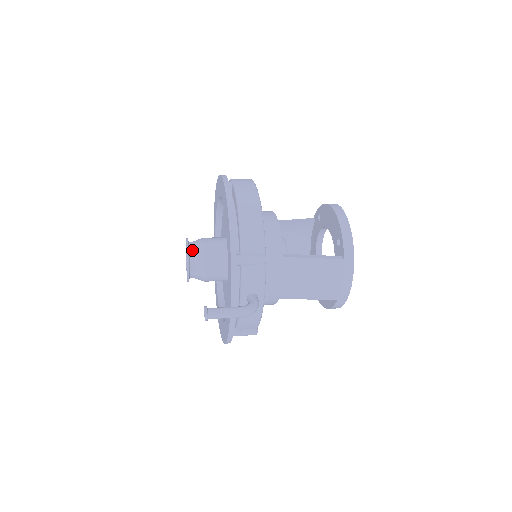
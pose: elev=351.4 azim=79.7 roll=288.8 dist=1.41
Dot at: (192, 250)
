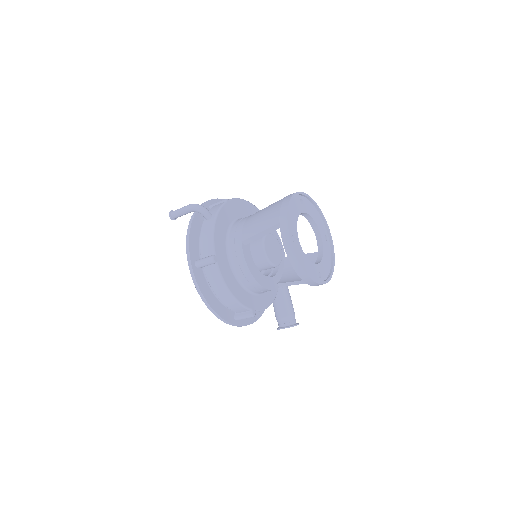
Dot at: occluded
